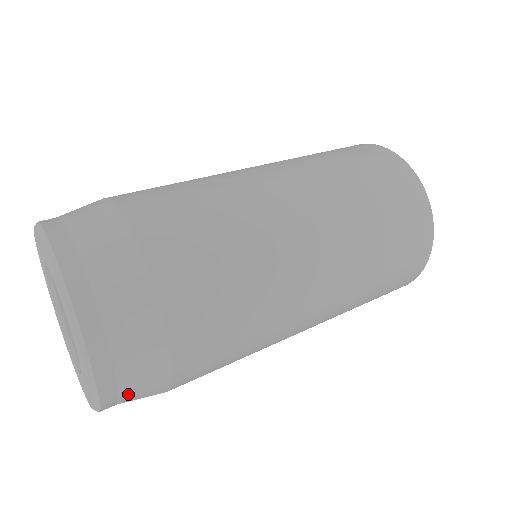
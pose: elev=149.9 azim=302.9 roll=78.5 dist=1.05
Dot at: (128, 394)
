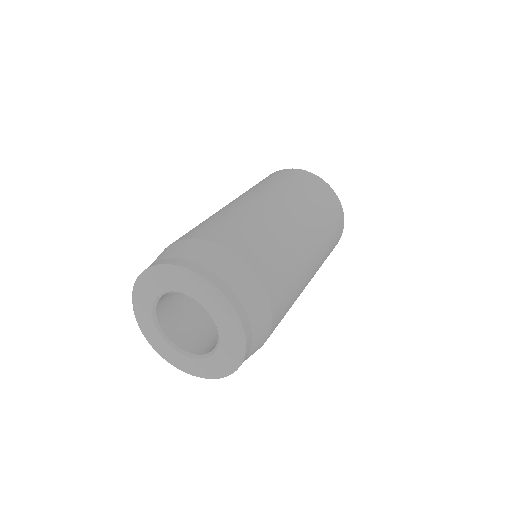
Dot at: (243, 298)
